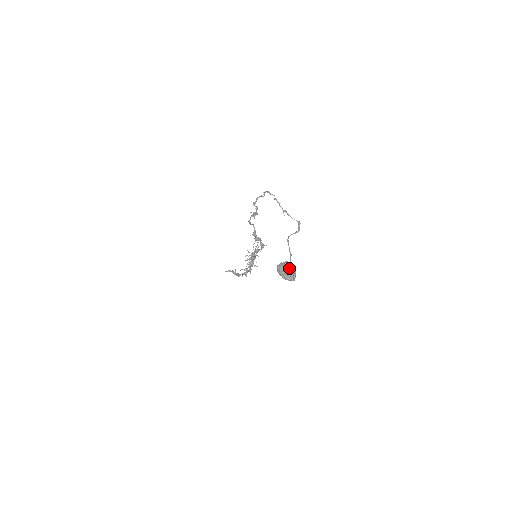
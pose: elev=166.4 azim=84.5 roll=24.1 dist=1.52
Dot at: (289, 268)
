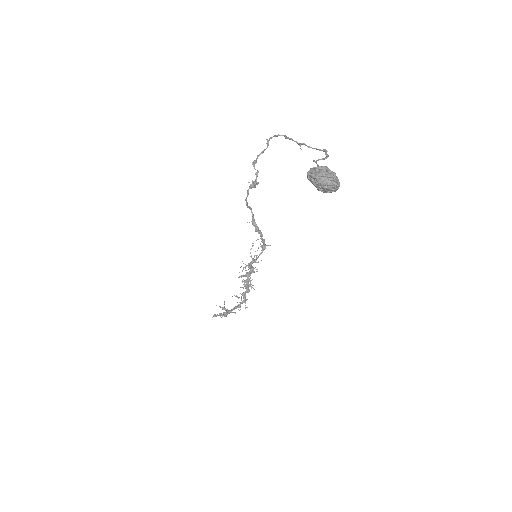
Dot at: (328, 169)
